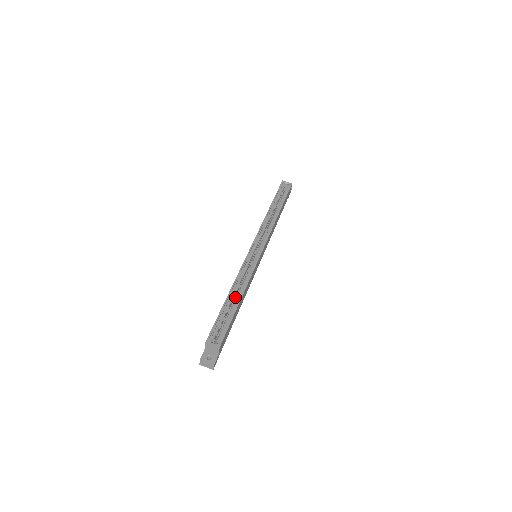
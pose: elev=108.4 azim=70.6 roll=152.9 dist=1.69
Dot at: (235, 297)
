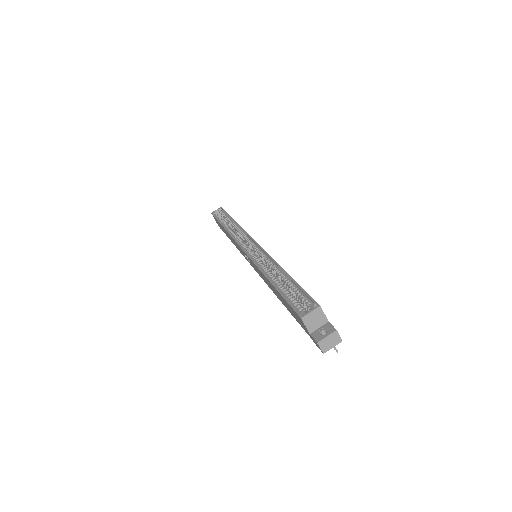
Dot at: occluded
